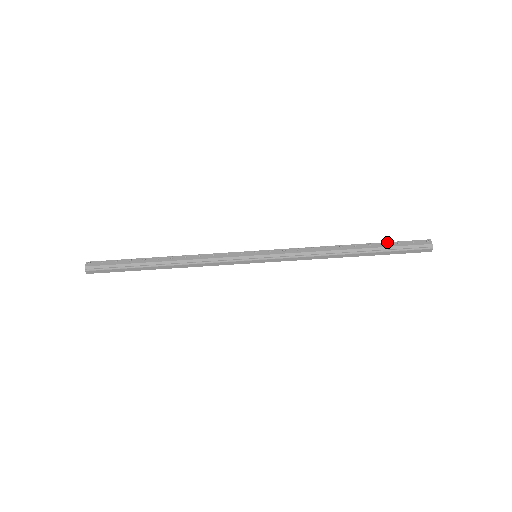
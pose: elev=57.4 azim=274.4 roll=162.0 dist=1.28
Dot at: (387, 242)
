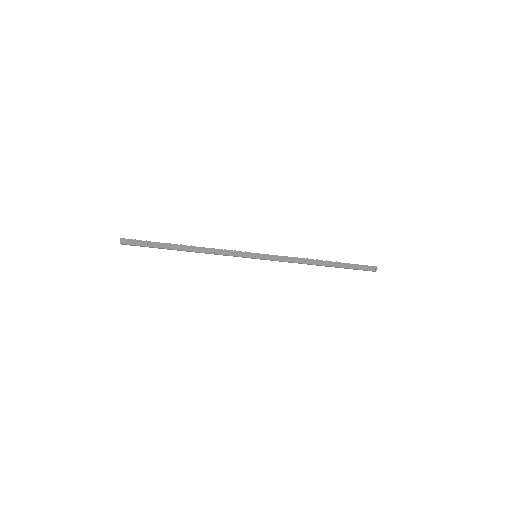
Dot at: (349, 266)
